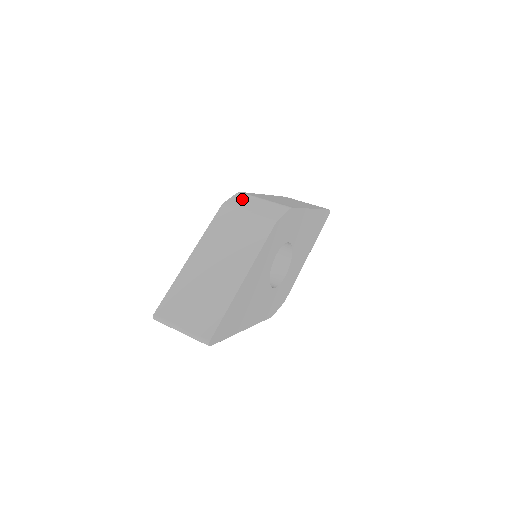
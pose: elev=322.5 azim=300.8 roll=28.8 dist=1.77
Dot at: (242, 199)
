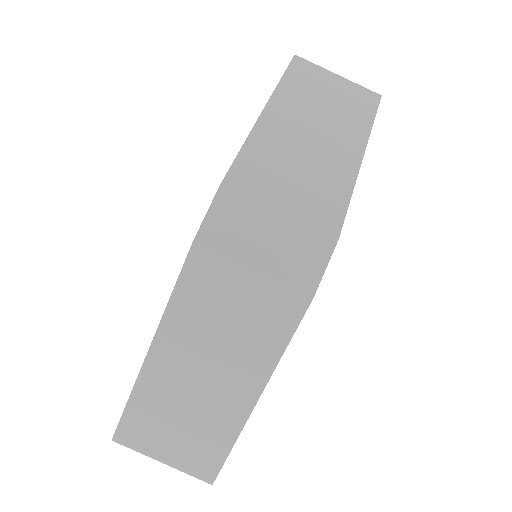
Dot at: (232, 217)
